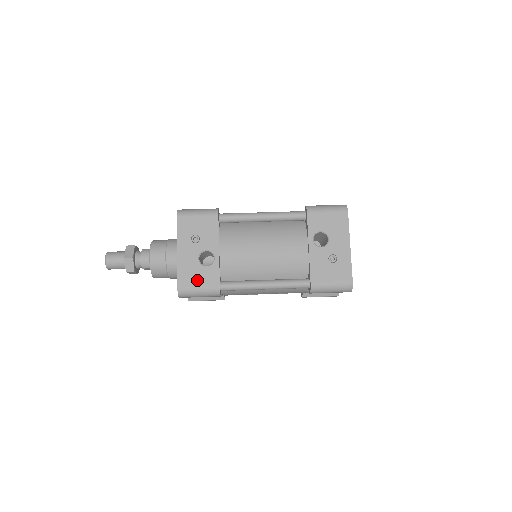
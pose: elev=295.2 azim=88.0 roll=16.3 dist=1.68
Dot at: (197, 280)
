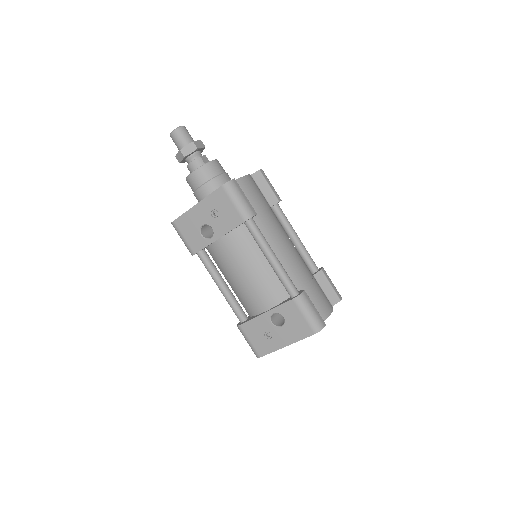
Dot at: (188, 233)
